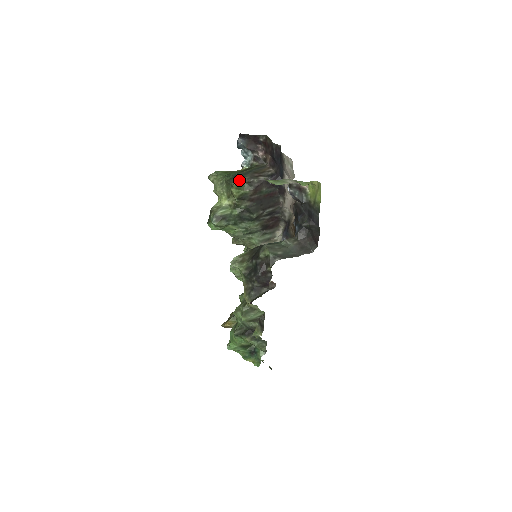
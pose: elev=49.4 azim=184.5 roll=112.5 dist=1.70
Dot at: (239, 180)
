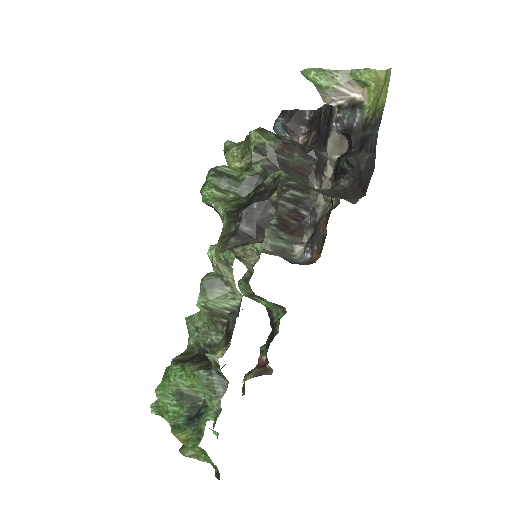
Dot at: (265, 129)
